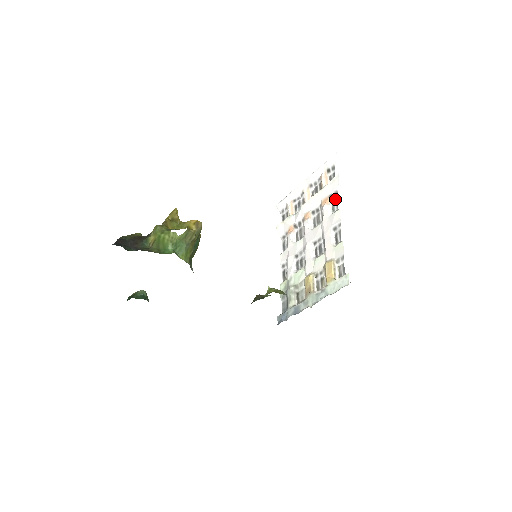
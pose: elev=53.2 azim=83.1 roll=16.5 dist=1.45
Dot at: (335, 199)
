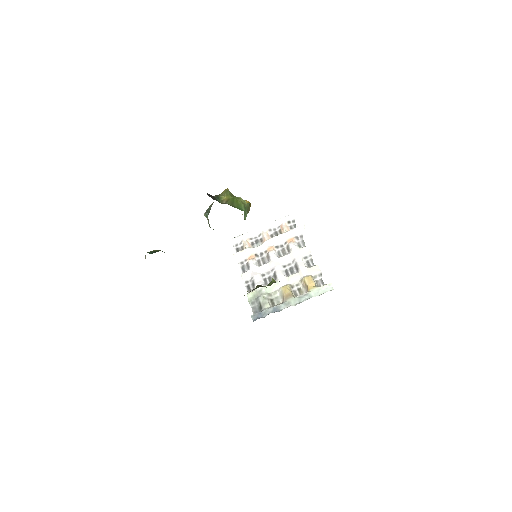
Dot at: (301, 240)
